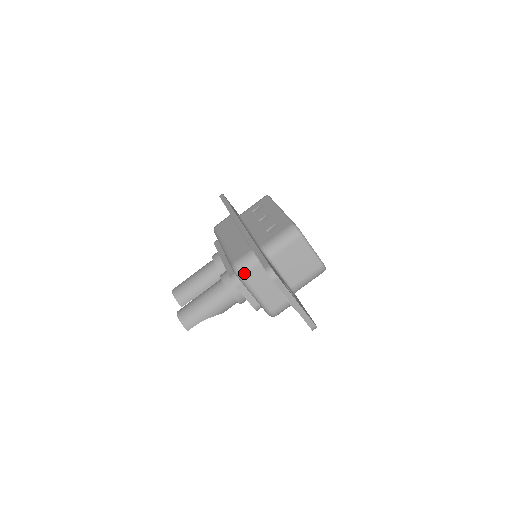
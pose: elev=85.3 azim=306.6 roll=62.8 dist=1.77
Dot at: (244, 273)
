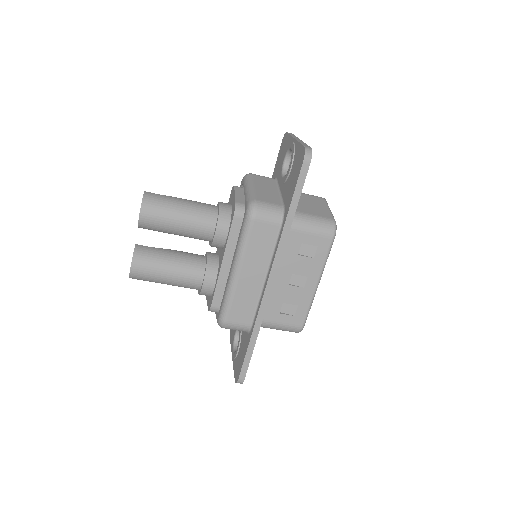
Dot at: (225, 328)
